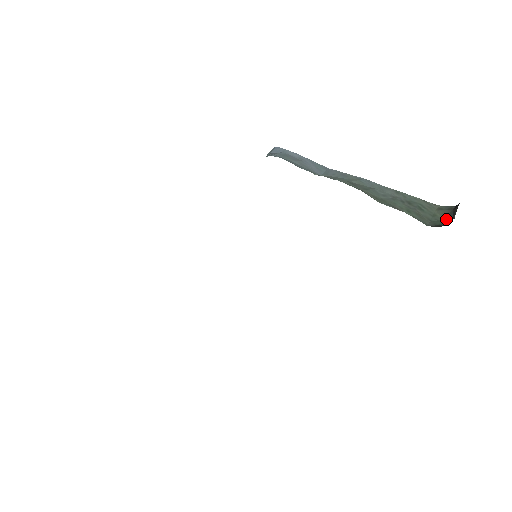
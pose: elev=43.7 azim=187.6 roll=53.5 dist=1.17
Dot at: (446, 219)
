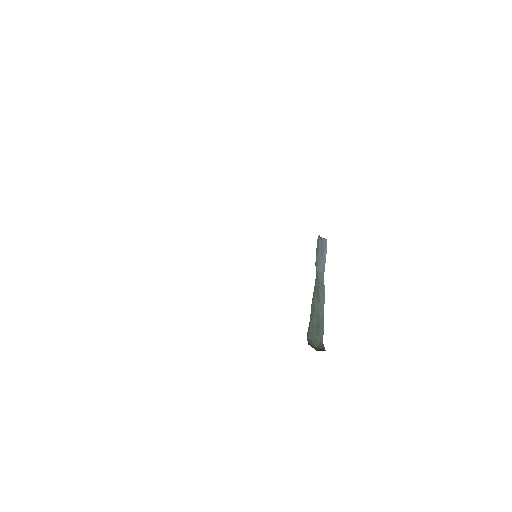
Dot at: (315, 348)
